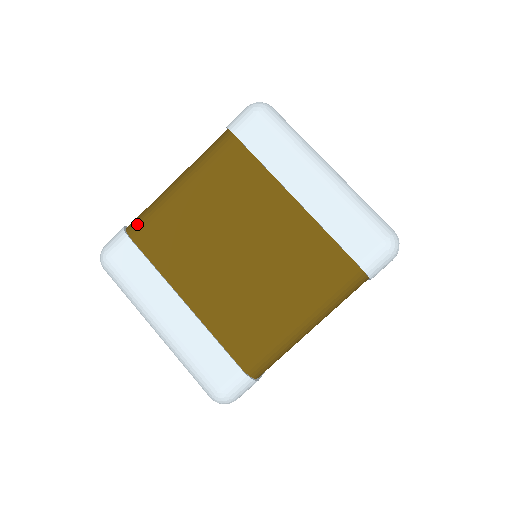
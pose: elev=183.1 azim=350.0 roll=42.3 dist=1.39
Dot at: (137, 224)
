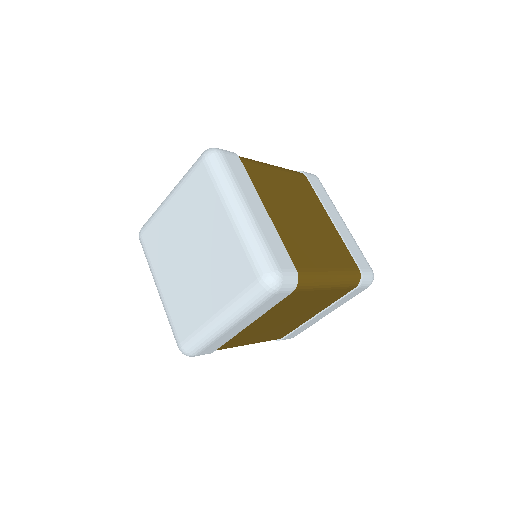
Dot at: (243, 157)
